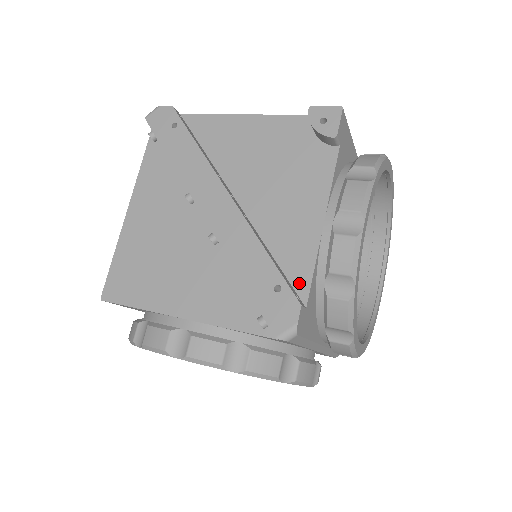
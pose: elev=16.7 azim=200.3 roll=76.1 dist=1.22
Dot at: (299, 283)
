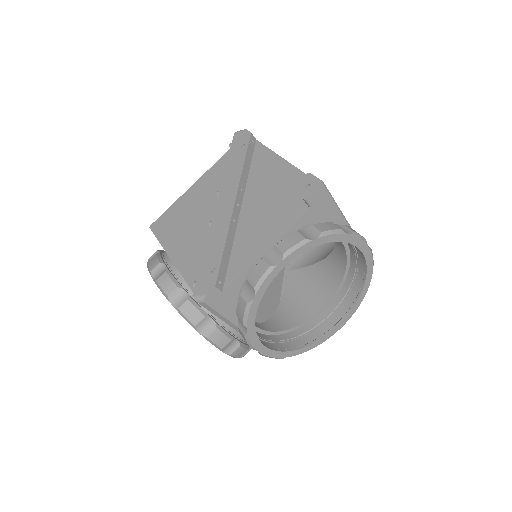
Dot at: (230, 276)
